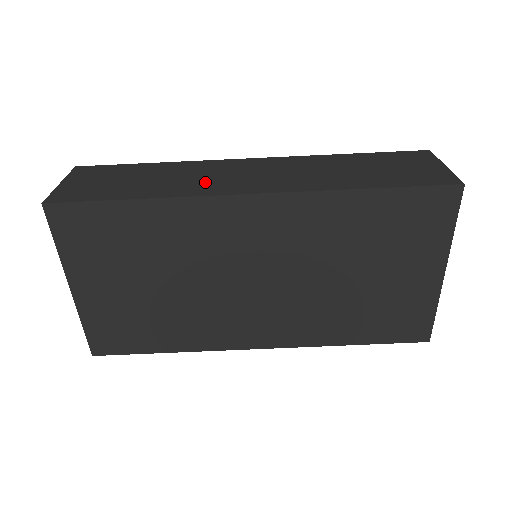
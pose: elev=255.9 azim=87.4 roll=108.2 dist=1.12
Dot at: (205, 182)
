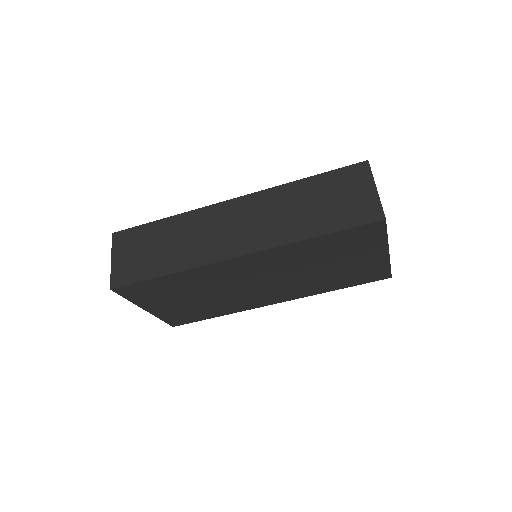
Dot at: (205, 244)
